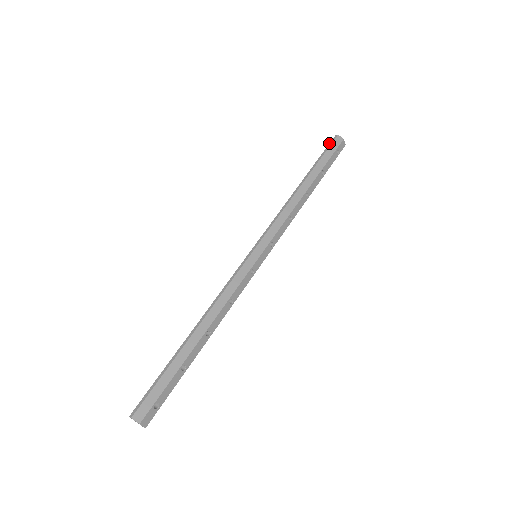
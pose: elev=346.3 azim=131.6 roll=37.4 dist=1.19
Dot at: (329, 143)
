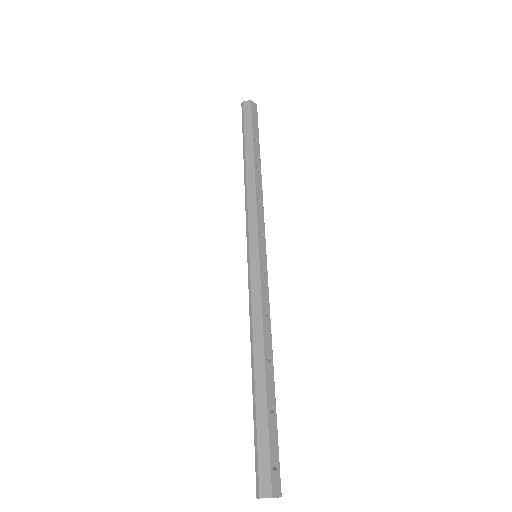
Dot at: occluded
